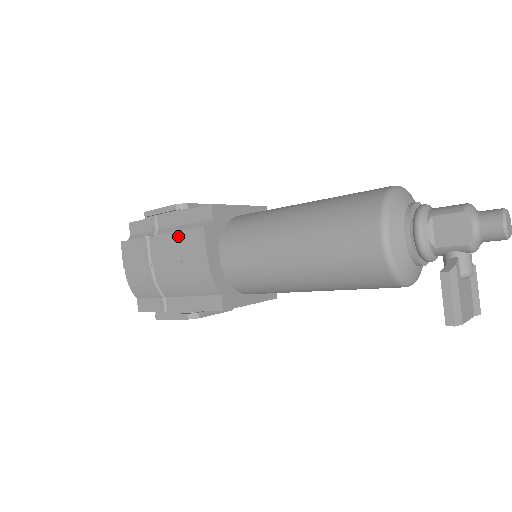
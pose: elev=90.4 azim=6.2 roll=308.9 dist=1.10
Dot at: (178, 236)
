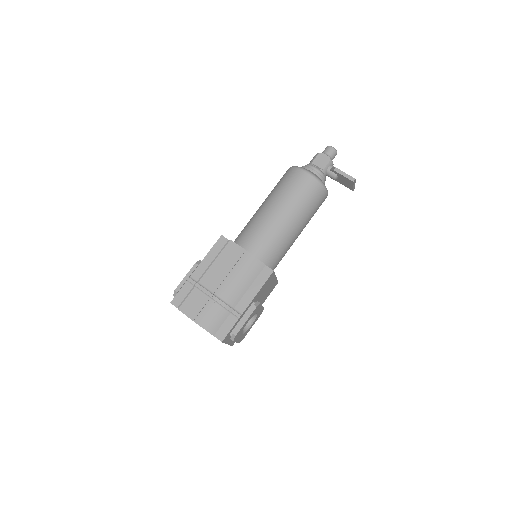
Dot at: (219, 260)
